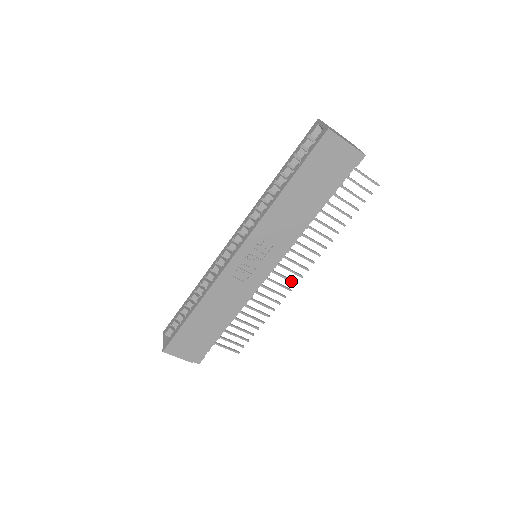
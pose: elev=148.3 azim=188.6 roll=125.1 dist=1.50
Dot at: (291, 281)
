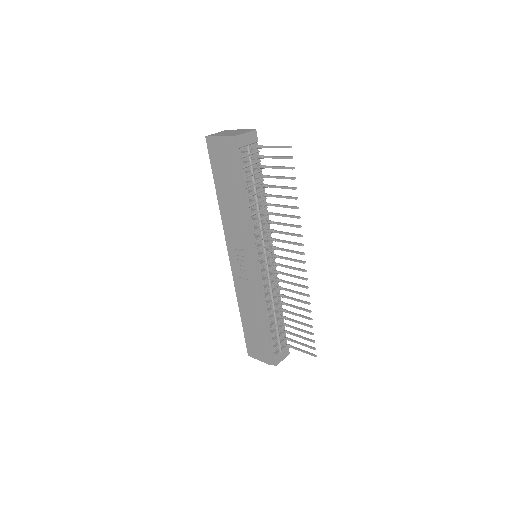
Dot at: (300, 270)
